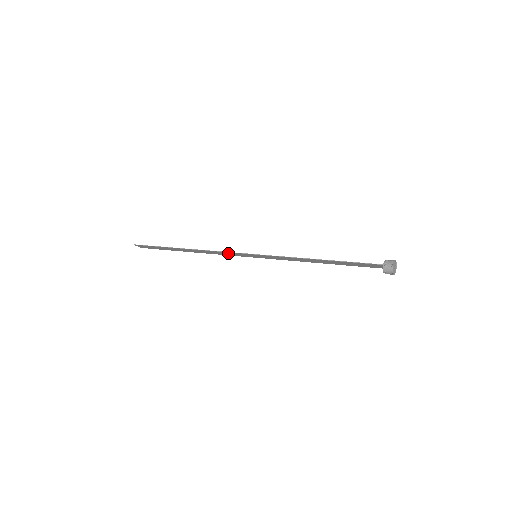
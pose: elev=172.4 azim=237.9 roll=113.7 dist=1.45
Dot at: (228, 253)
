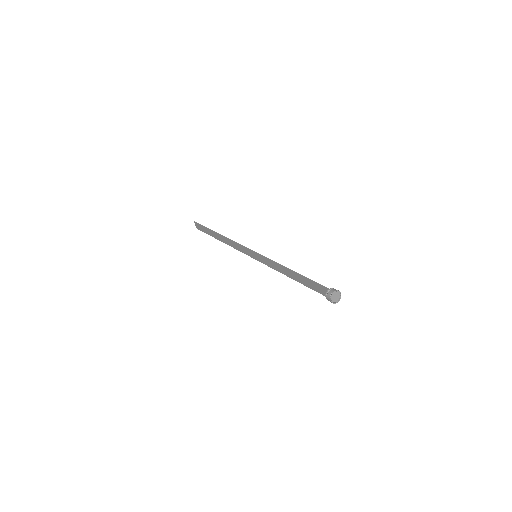
Dot at: (241, 247)
